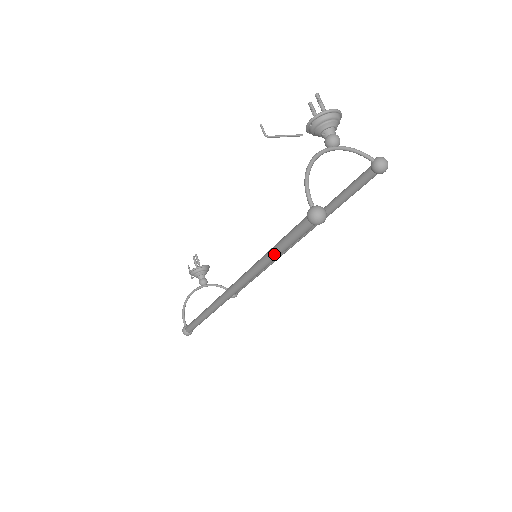
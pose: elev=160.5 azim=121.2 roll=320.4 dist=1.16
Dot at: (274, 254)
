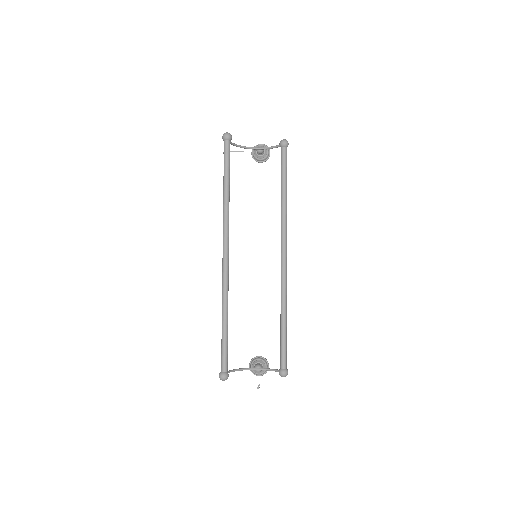
Dot at: (224, 181)
